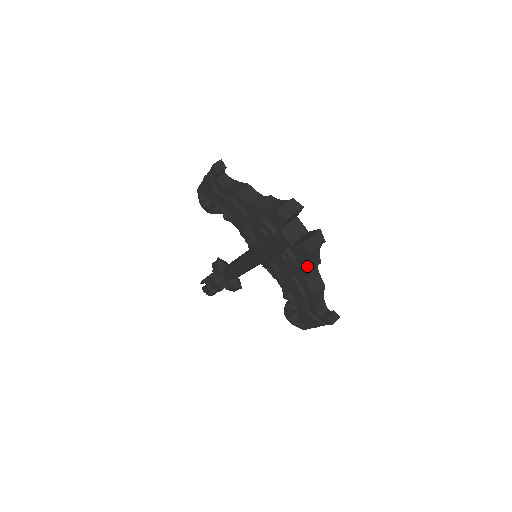
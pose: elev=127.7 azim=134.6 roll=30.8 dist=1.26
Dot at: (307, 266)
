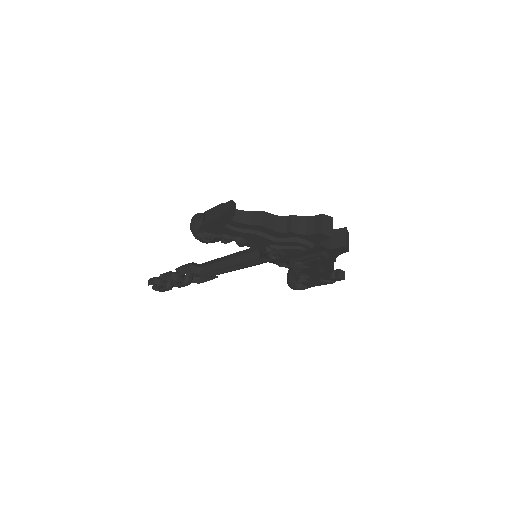
Dot at: (336, 256)
